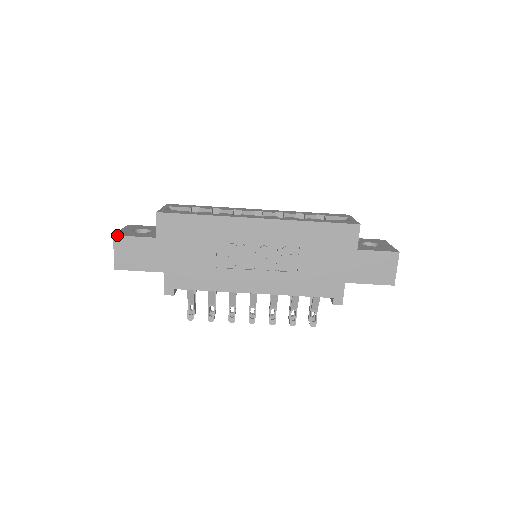
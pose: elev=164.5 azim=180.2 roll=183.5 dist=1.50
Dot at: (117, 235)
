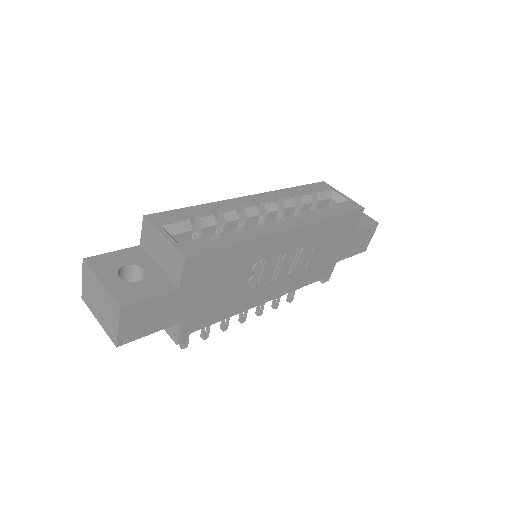
Dot at: (126, 305)
